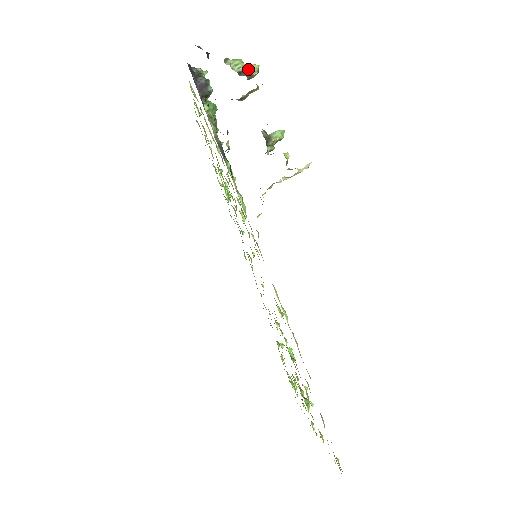
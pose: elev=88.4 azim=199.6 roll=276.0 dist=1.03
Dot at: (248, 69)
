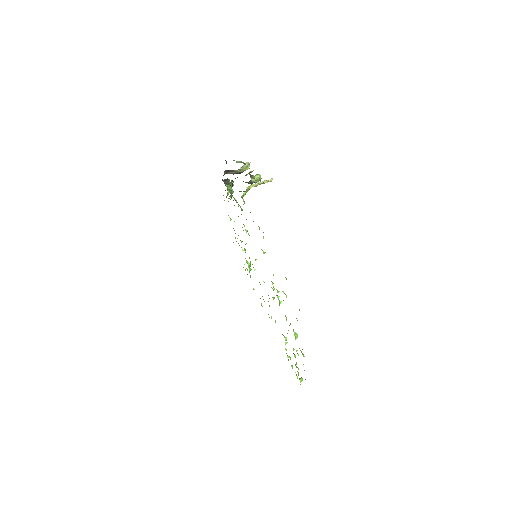
Dot at: (244, 163)
